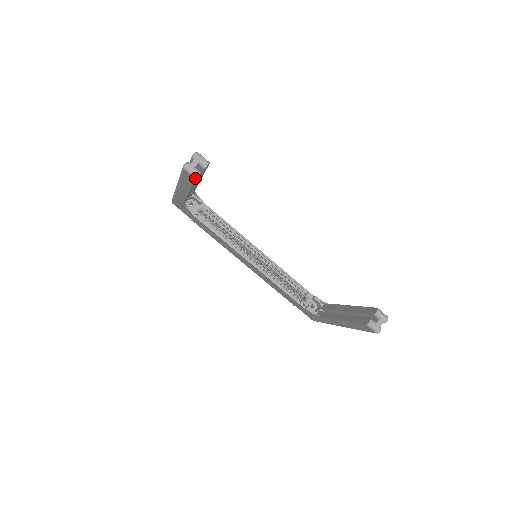
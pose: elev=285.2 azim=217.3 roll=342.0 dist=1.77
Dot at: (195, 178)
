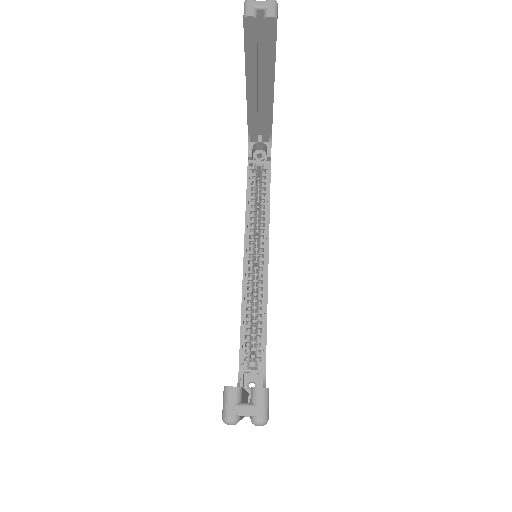
Dot at: (244, 17)
